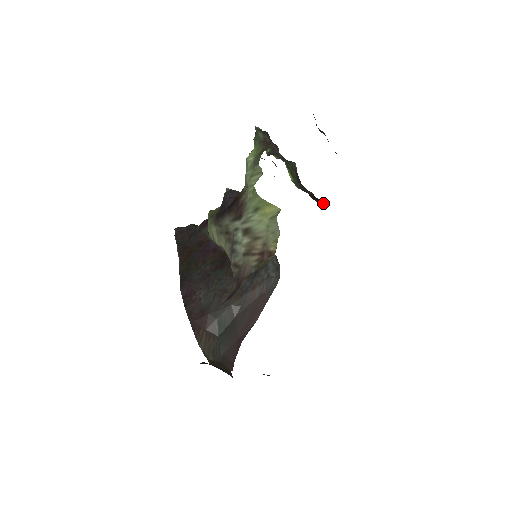
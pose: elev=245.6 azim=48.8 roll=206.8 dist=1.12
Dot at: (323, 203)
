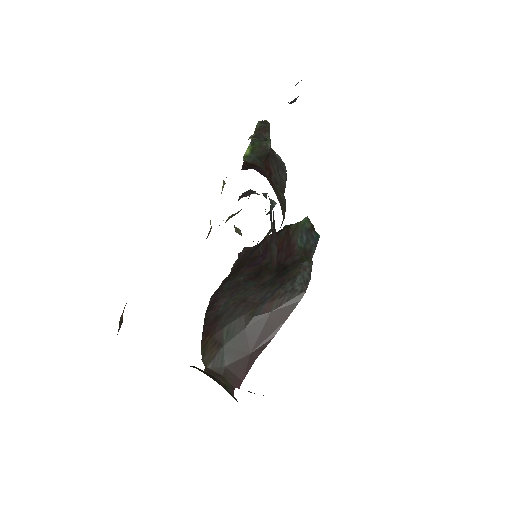
Dot at: (251, 168)
